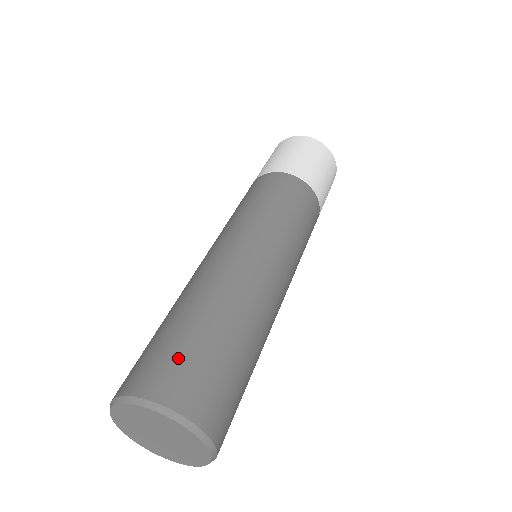
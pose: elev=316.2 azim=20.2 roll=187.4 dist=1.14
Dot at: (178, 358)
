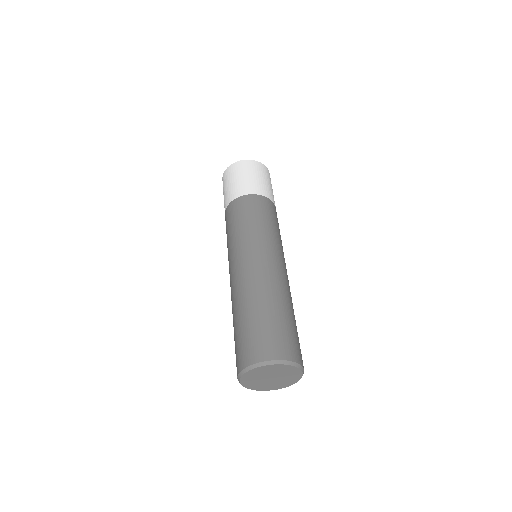
Dot at: (242, 343)
